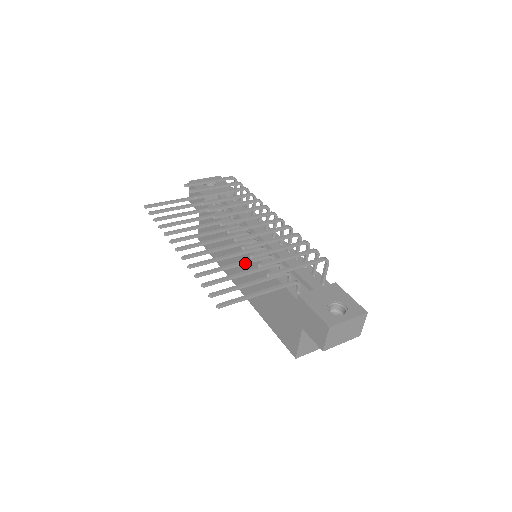
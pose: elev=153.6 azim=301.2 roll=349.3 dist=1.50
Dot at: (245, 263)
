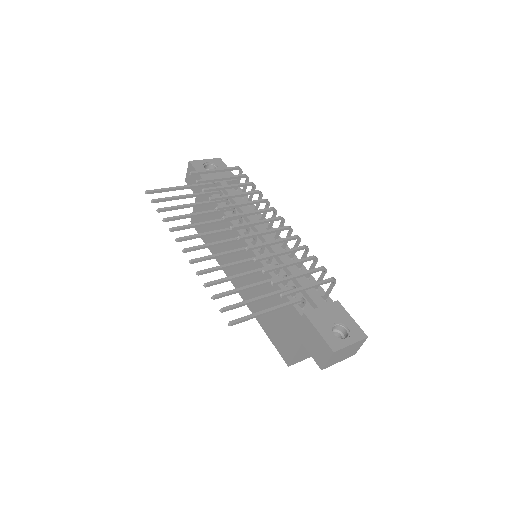
Dot at: (253, 273)
